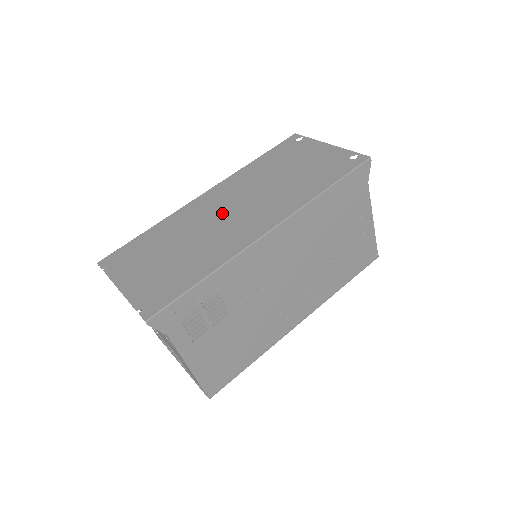
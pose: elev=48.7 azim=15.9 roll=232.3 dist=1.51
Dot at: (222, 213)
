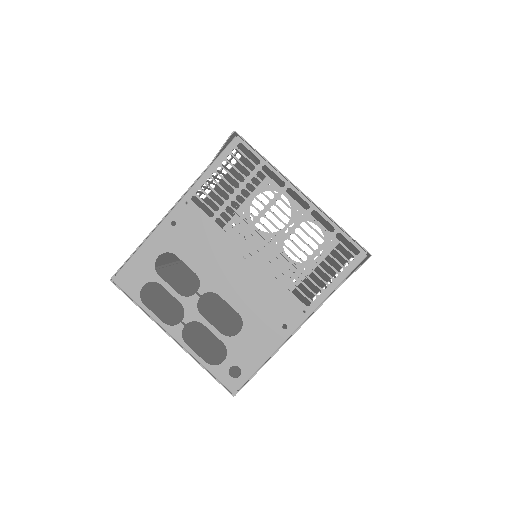
Dot at: occluded
